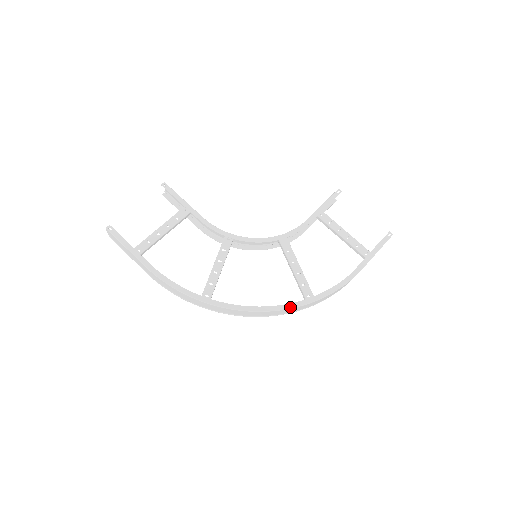
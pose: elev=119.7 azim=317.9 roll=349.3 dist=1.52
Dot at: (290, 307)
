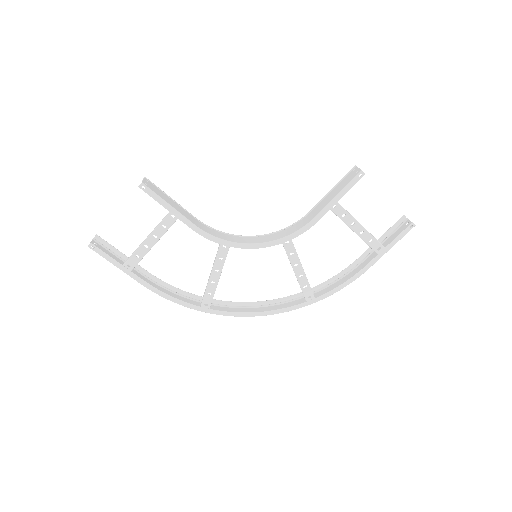
Dot at: (289, 310)
